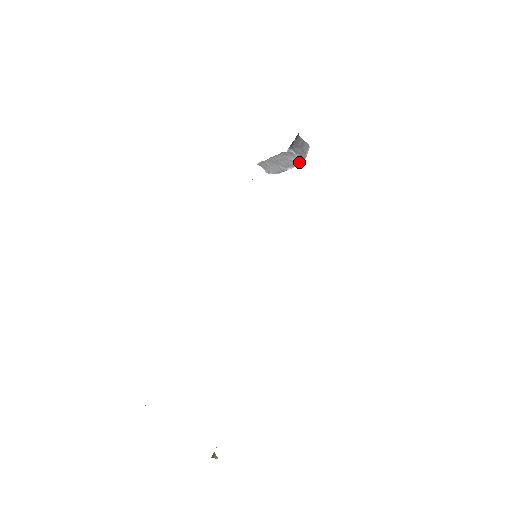
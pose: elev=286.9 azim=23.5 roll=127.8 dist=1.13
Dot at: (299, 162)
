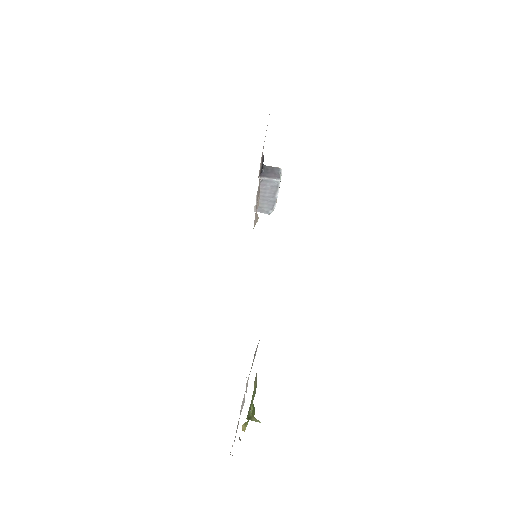
Dot at: (277, 183)
